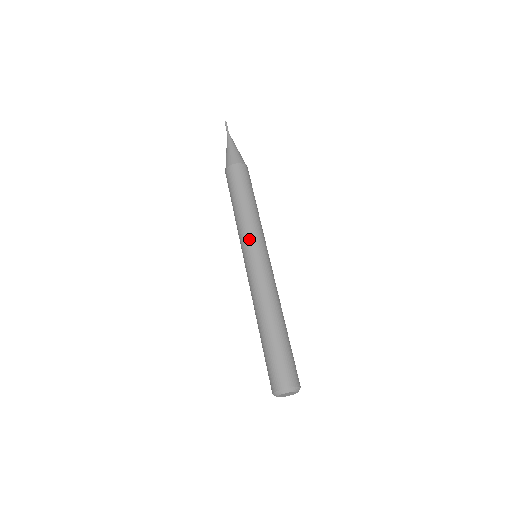
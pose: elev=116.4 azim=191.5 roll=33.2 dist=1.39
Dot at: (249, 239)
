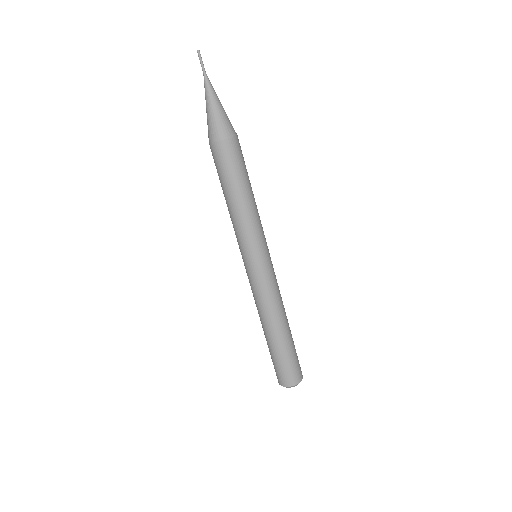
Dot at: (256, 244)
